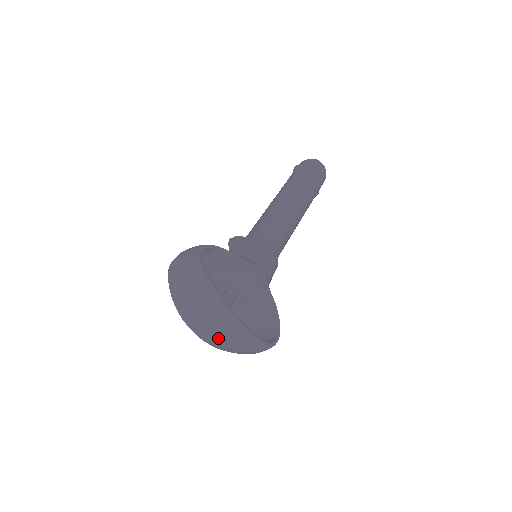
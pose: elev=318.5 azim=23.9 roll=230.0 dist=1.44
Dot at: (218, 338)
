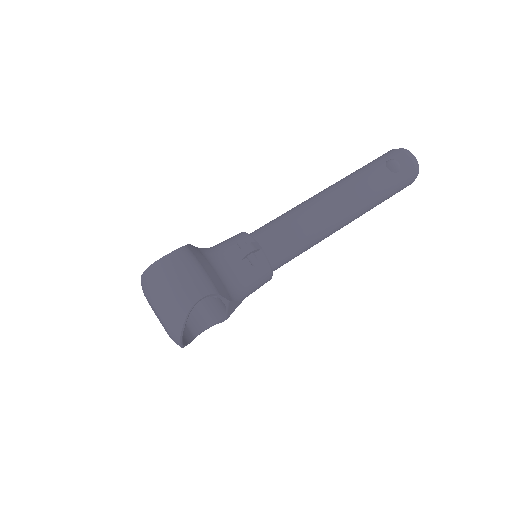
Dot at: (157, 317)
